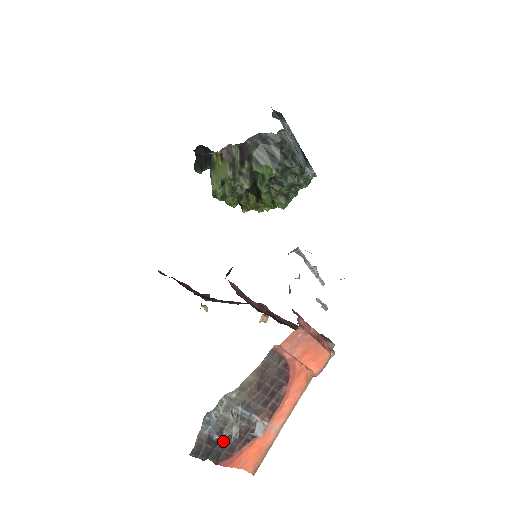
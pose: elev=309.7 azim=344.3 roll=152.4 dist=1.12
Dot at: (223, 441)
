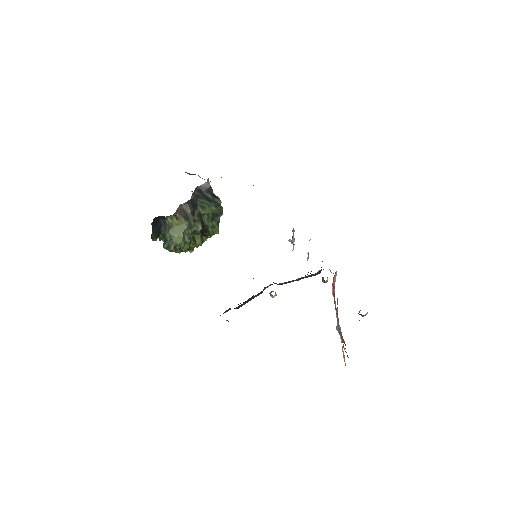
Dot at: occluded
